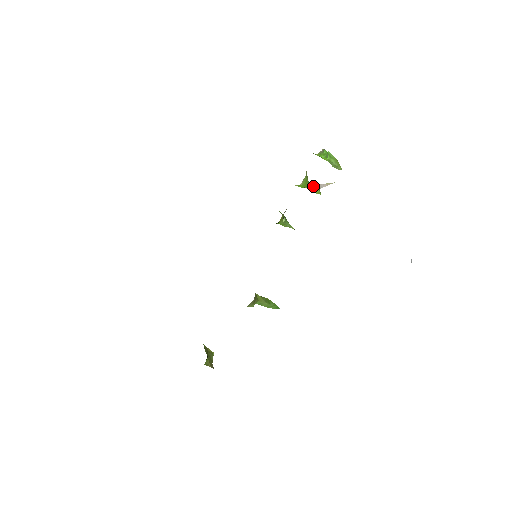
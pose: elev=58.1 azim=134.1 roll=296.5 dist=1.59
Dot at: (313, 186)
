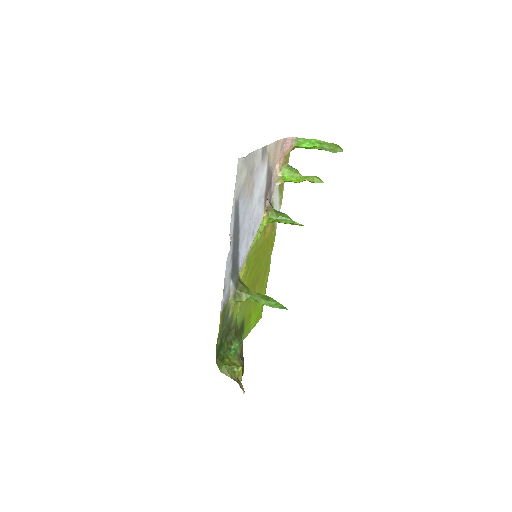
Dot at: (272, 168)
